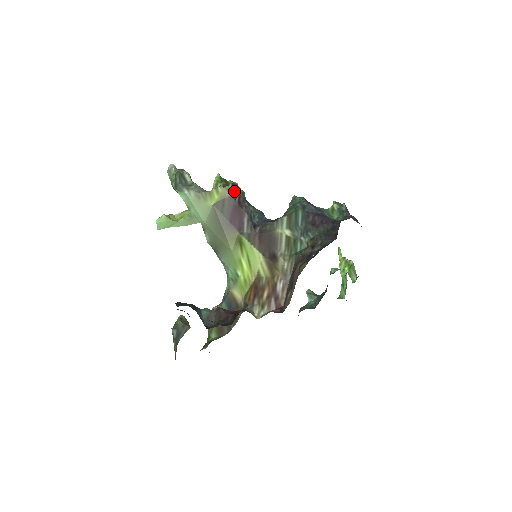
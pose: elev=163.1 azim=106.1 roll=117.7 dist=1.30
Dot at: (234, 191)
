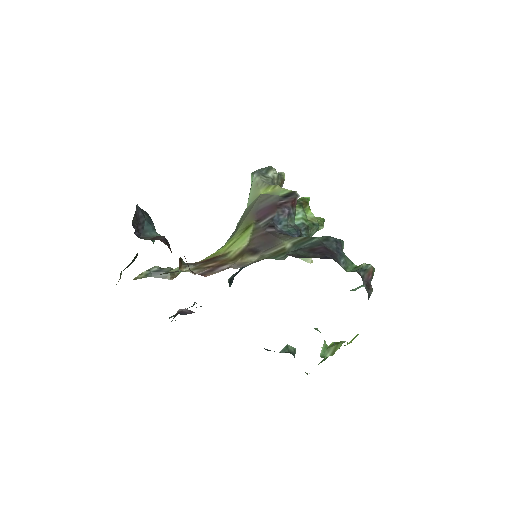
Dot at: (288, 196)
